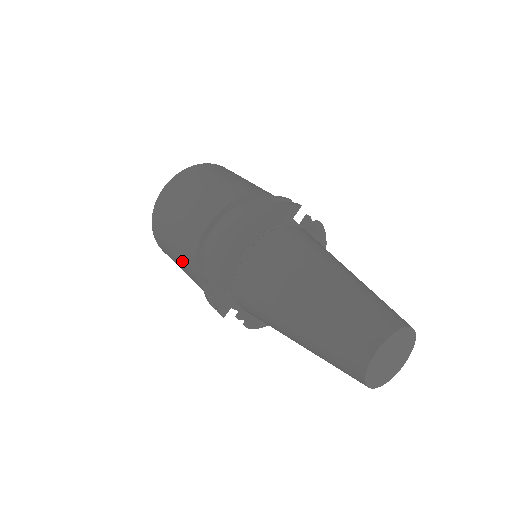
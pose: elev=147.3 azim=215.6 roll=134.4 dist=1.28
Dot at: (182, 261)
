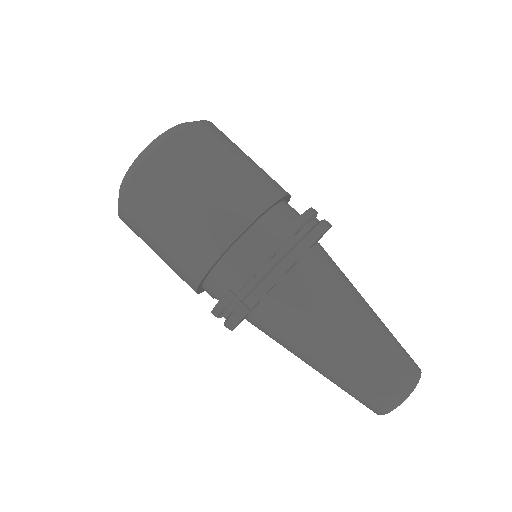
Dot at: (180, 253)
